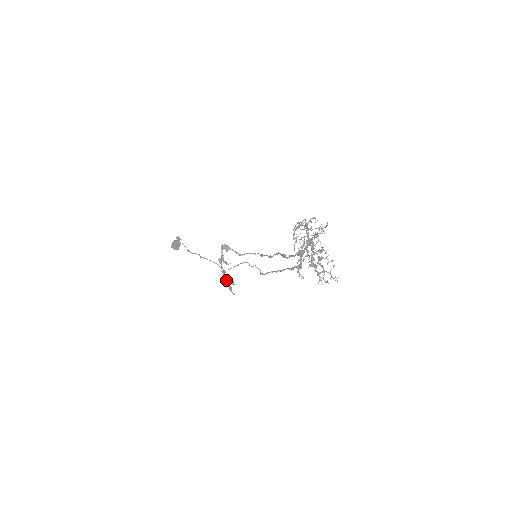
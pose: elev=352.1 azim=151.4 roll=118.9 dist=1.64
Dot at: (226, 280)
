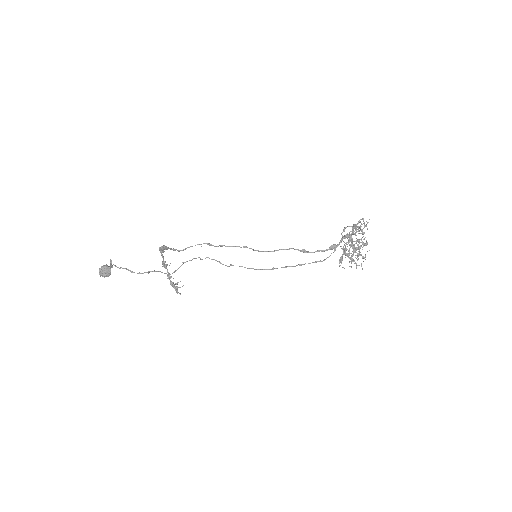
Dot at: (172, 284)
